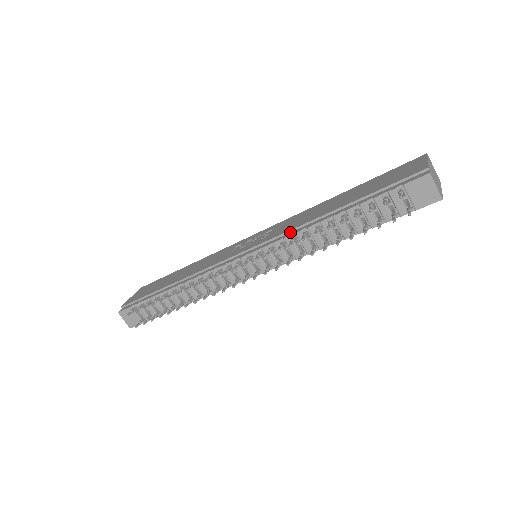
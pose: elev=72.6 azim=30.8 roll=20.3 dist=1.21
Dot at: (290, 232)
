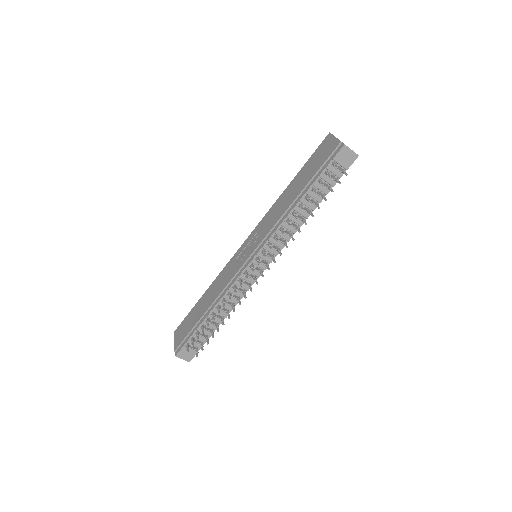
Dot at: (275, 226)
